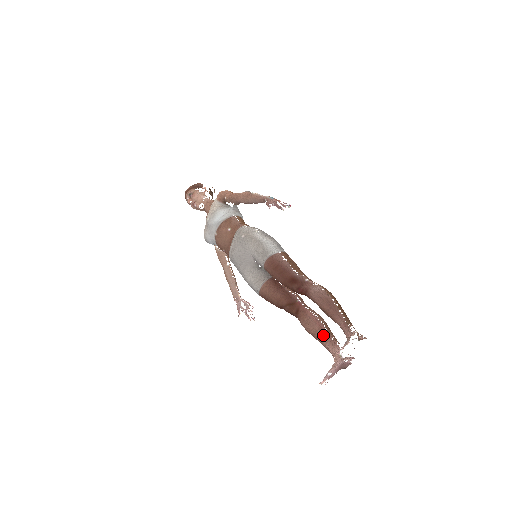
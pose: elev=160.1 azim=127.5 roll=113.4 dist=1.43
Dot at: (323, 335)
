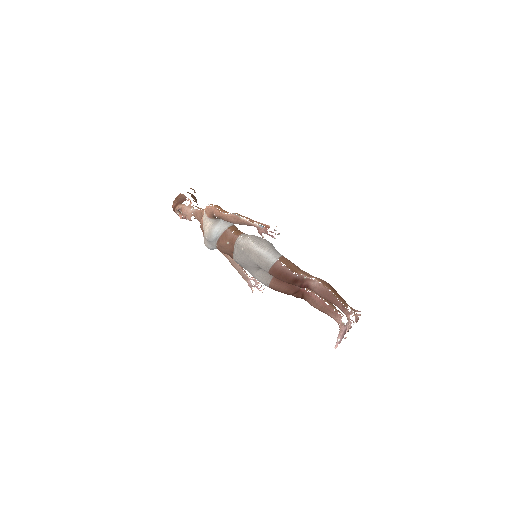
Dot at: (327, 310)
